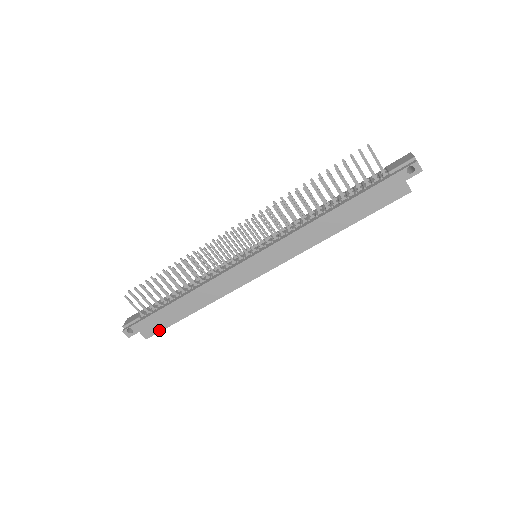
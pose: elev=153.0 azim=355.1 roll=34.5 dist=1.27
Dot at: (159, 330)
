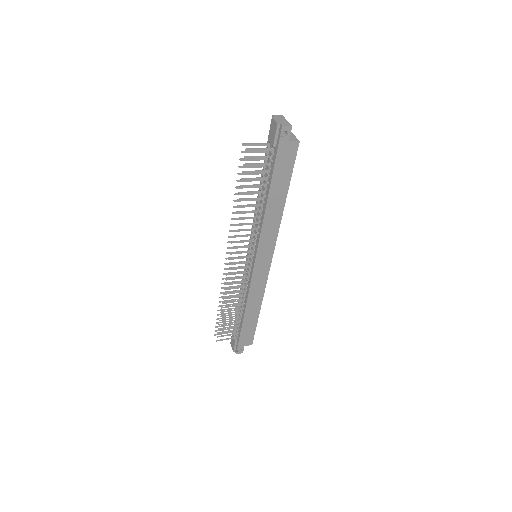
Dot at: (253, 335)
